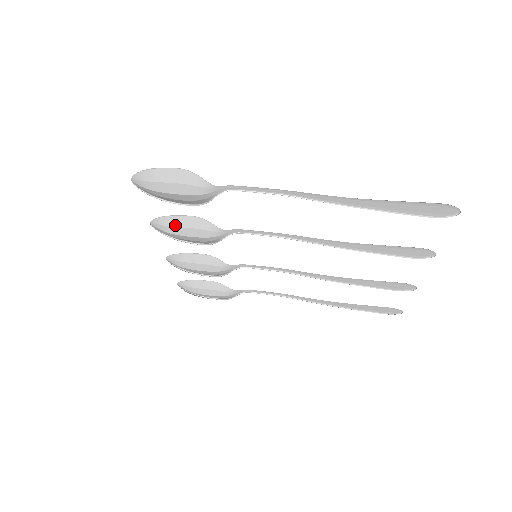
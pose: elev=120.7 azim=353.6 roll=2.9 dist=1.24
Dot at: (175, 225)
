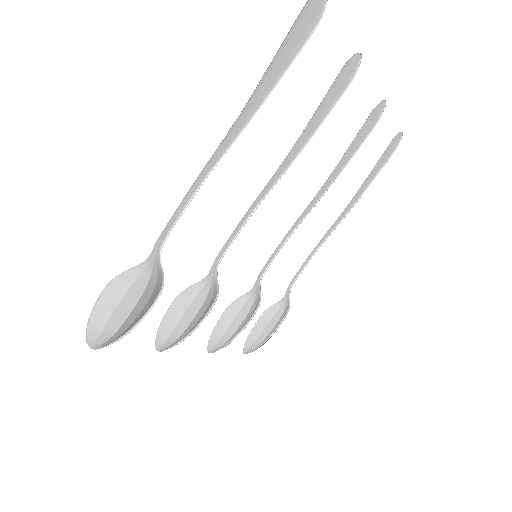
Dot at: (173, 326)
